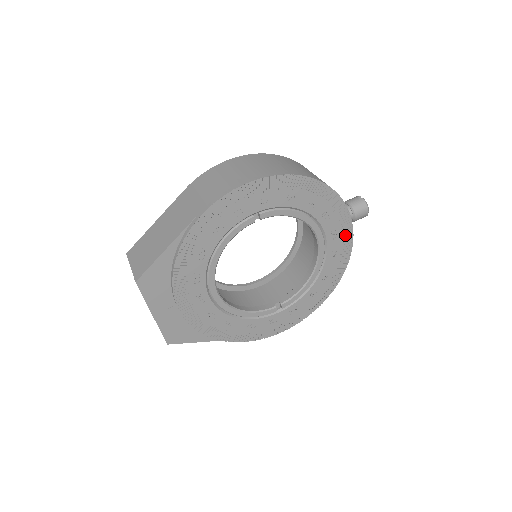
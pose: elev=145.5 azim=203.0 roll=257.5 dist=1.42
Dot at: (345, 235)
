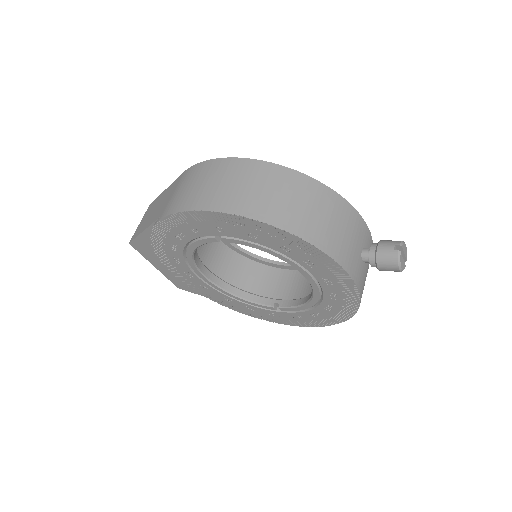
Dot at: (345, 286)
